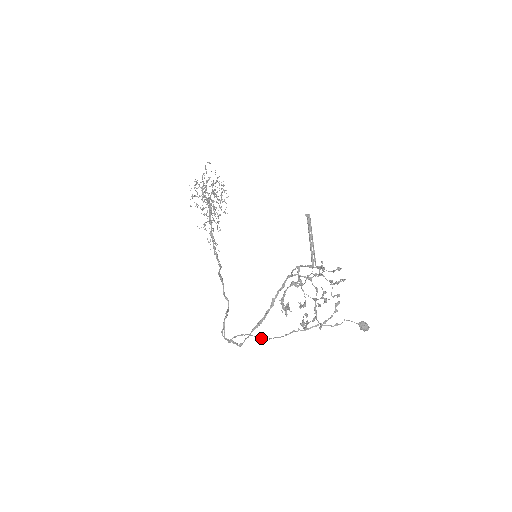
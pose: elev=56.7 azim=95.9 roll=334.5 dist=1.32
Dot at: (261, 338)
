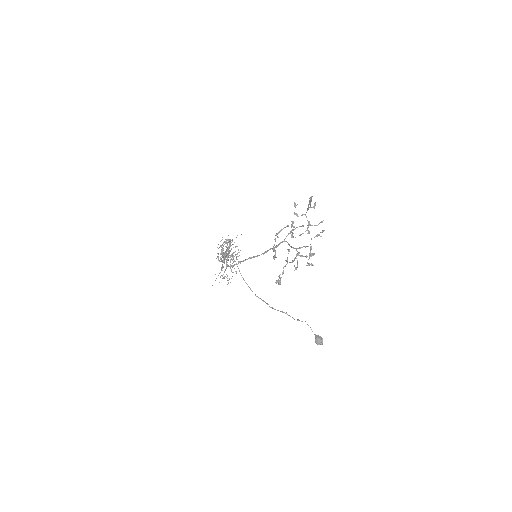
Dot at: occluded
